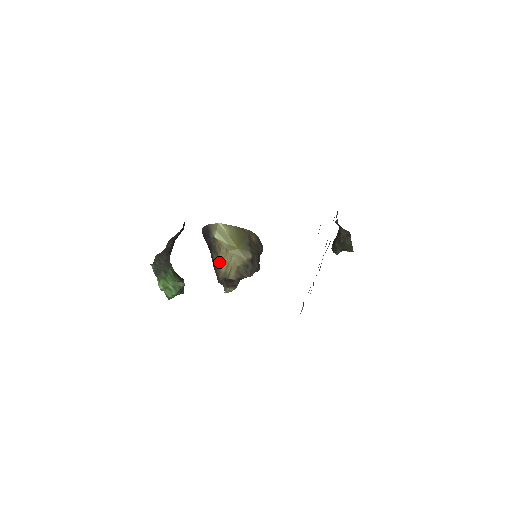
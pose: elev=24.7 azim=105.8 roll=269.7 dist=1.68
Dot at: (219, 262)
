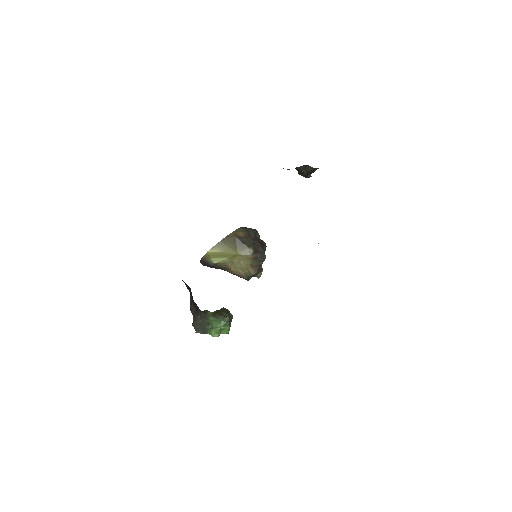
Dot at: (234, 272)
